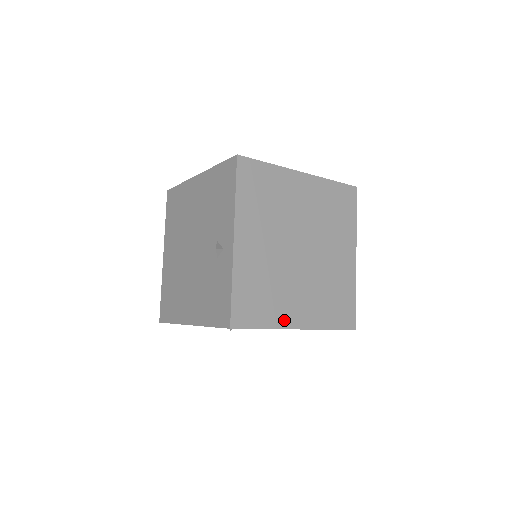
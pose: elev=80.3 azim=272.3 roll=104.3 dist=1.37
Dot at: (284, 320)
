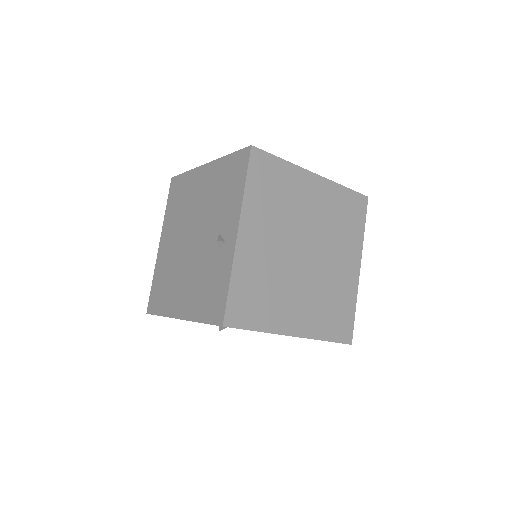
Dot at: (280, 325)
